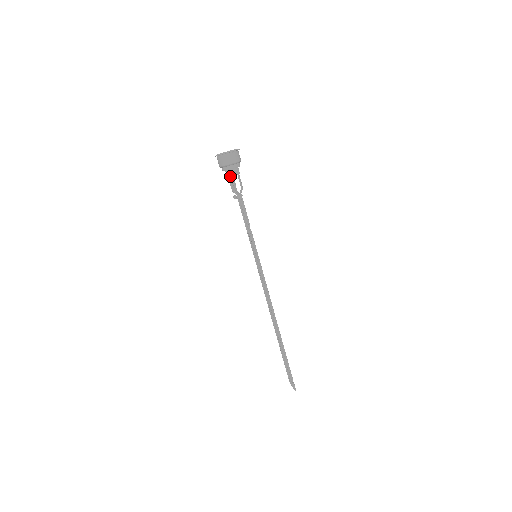
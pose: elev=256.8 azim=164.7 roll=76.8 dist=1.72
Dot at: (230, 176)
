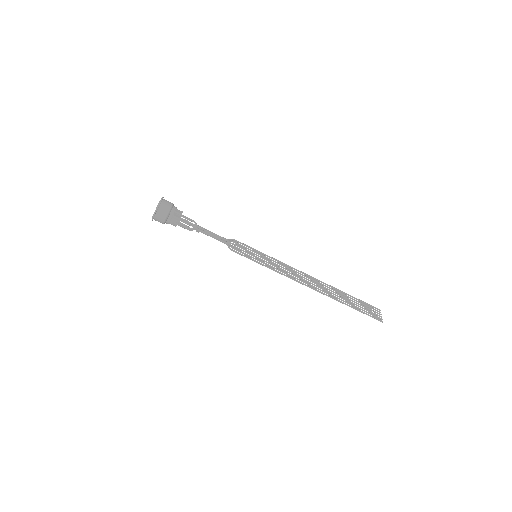
Dot at: (175, 226)
